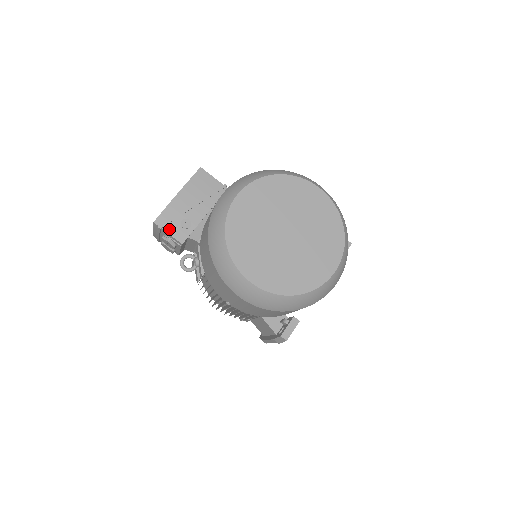
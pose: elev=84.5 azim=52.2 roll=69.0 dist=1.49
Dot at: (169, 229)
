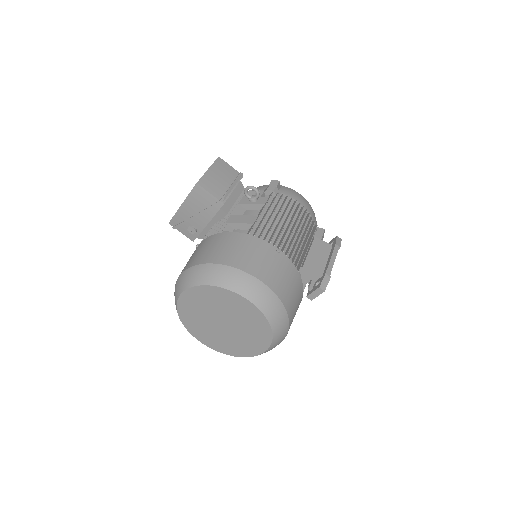
Dot at: (181, 230)
